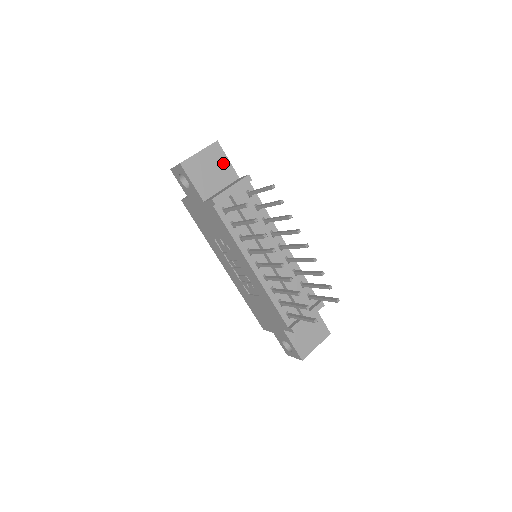
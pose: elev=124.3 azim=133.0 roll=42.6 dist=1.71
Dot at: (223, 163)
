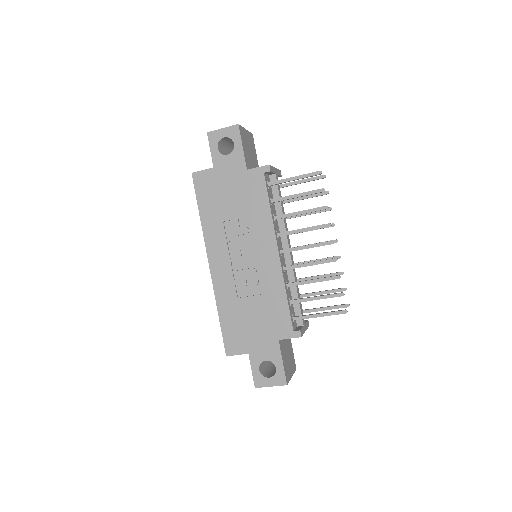
Dot at: (254, 154)
